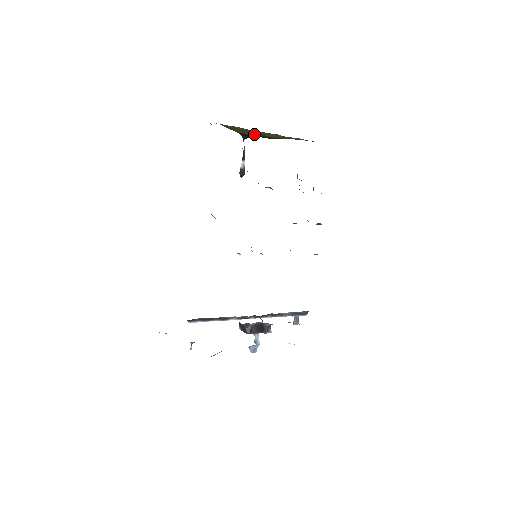
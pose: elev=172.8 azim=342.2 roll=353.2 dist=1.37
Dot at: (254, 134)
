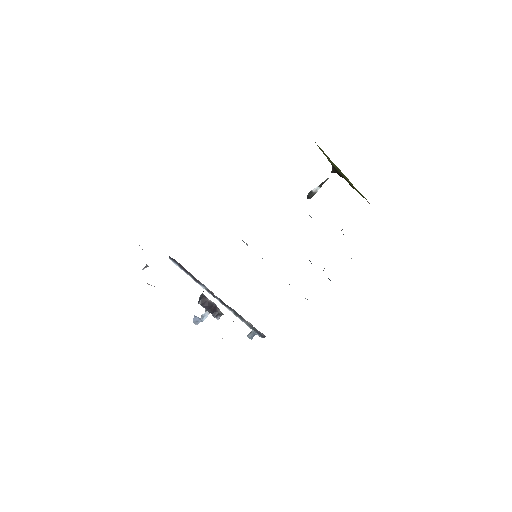
Dot at: (340, 172)
